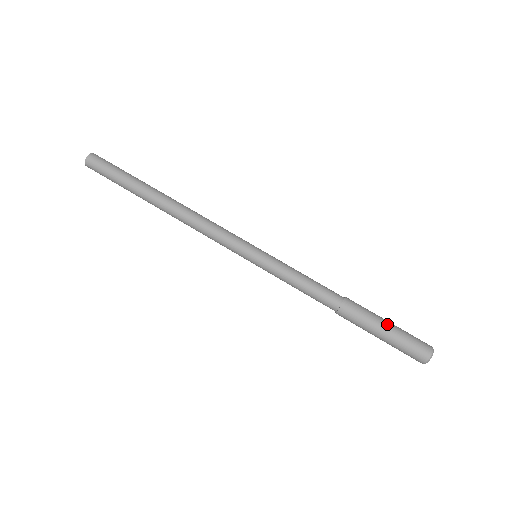
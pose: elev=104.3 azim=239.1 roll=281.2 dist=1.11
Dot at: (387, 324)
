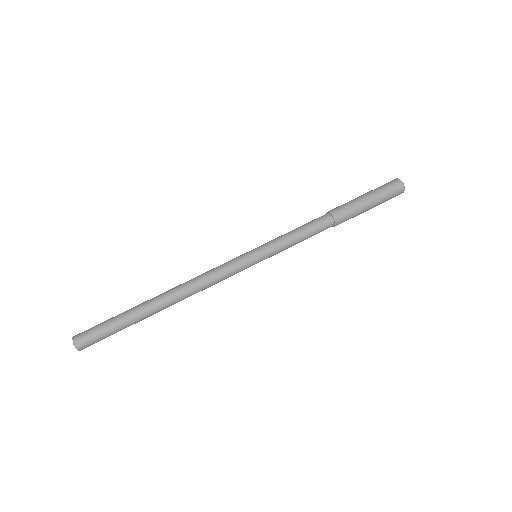
Dot at: (363, 196)
